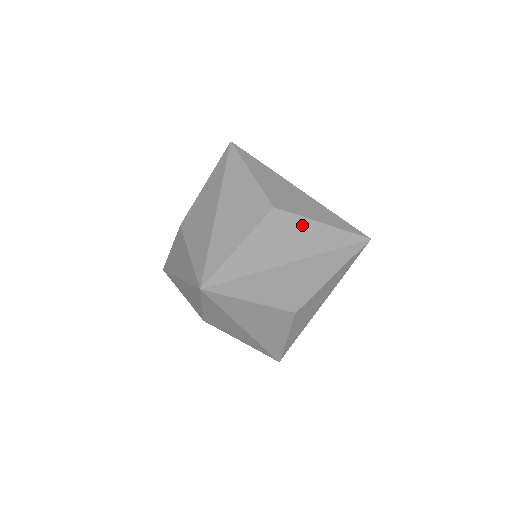
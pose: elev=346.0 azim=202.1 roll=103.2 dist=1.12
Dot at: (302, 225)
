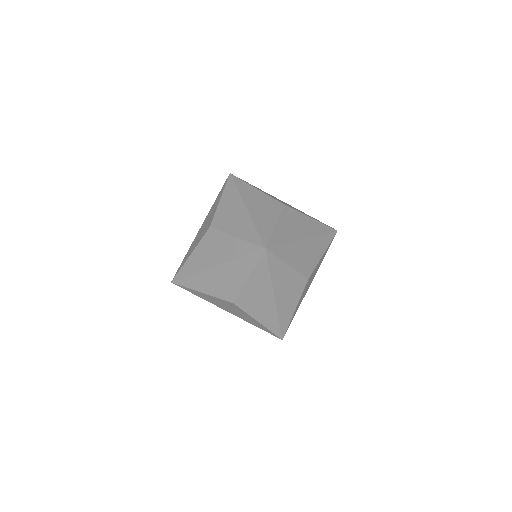
Dot at: (245, 314)
